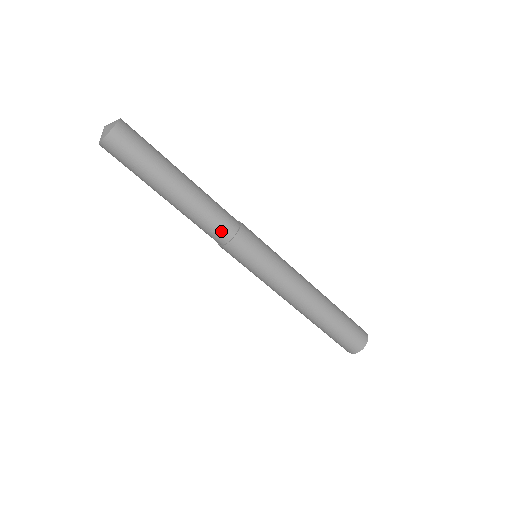
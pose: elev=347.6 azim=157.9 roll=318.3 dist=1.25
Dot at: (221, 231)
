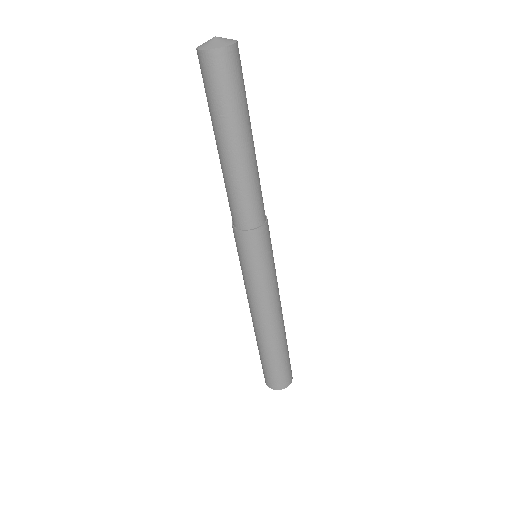
Dot at: (260, 211)
